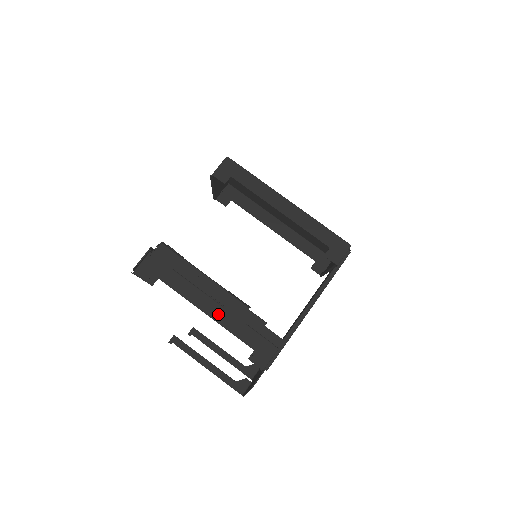
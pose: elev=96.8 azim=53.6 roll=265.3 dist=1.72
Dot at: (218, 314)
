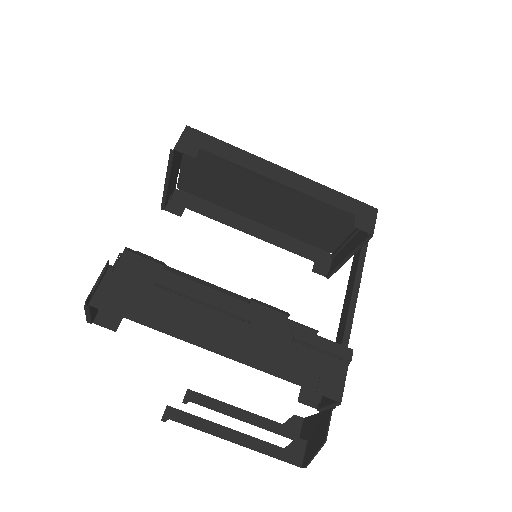
Dot at: (247, 336)
